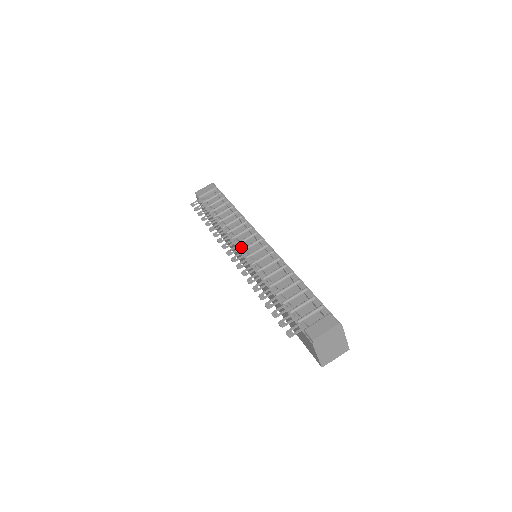
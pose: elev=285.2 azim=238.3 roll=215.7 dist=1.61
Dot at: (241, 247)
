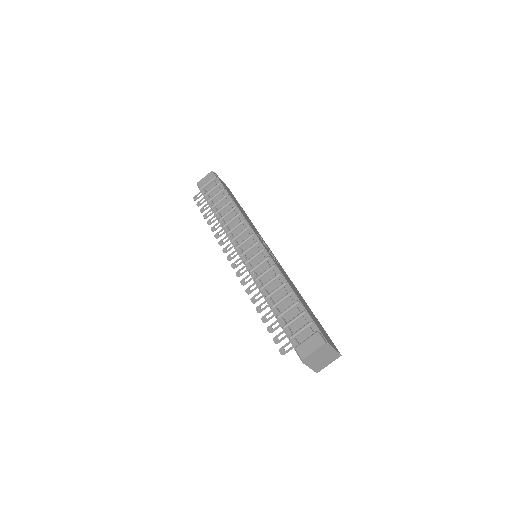
Dot at: (240, 252)
